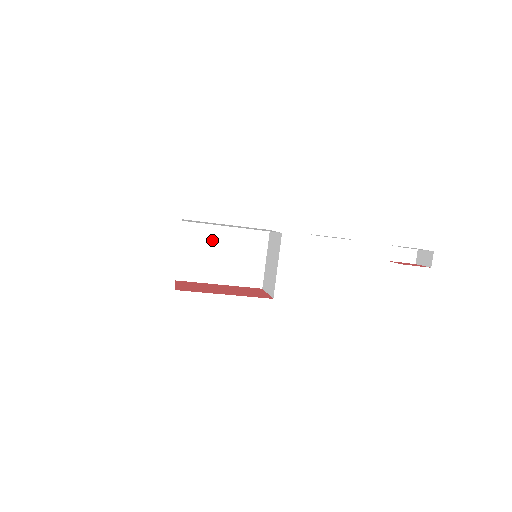
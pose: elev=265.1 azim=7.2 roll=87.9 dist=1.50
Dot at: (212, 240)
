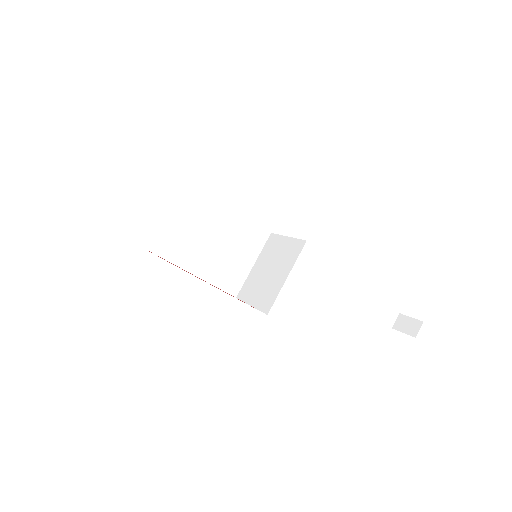
Dot at: (206, 216)
